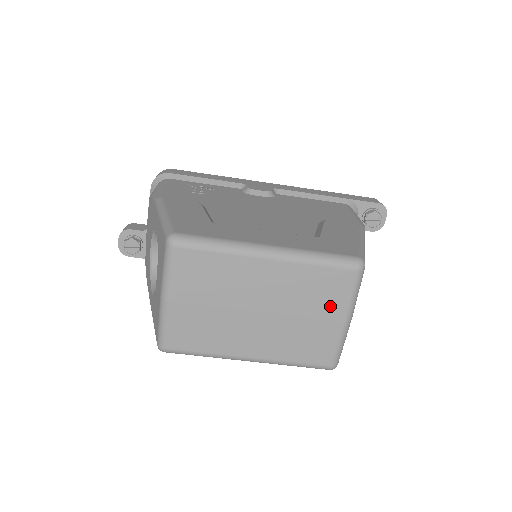
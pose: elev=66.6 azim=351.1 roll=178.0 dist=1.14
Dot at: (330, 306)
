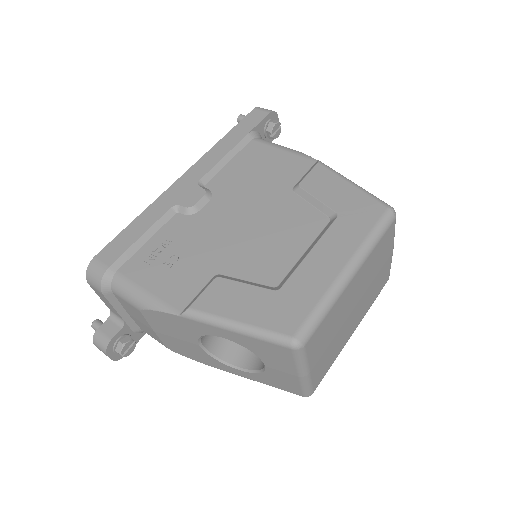
Dot at: (386, 254)
